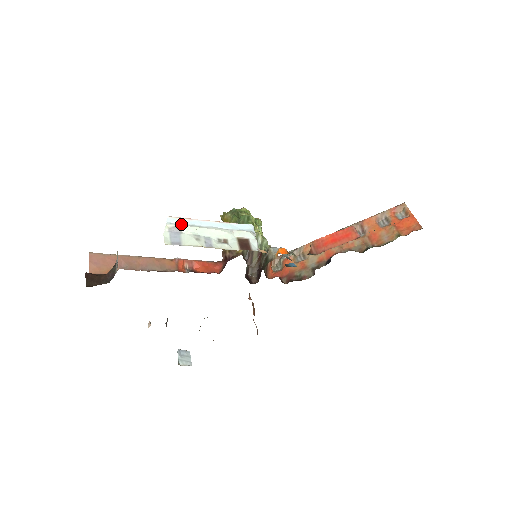
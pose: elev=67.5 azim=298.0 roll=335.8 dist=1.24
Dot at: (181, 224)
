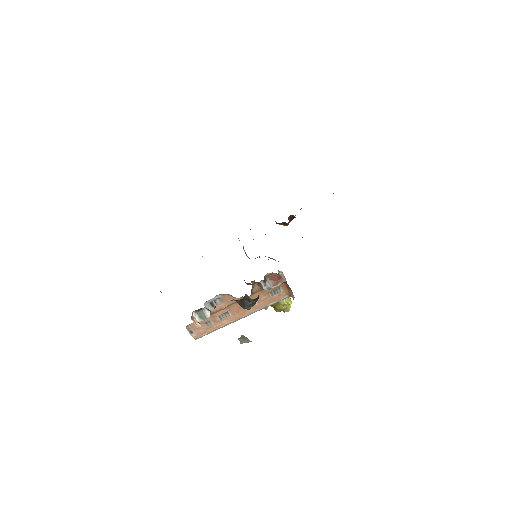
Dot at: occluded
